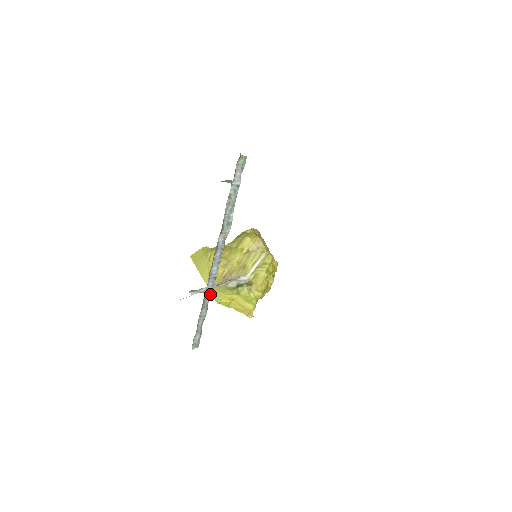
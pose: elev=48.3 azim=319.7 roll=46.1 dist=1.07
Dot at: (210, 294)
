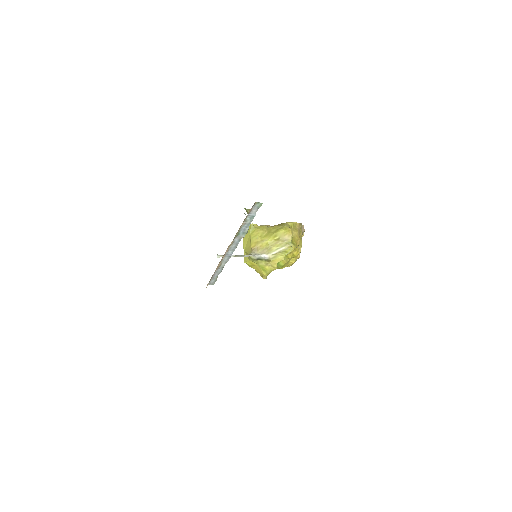
Dot at: occluded
